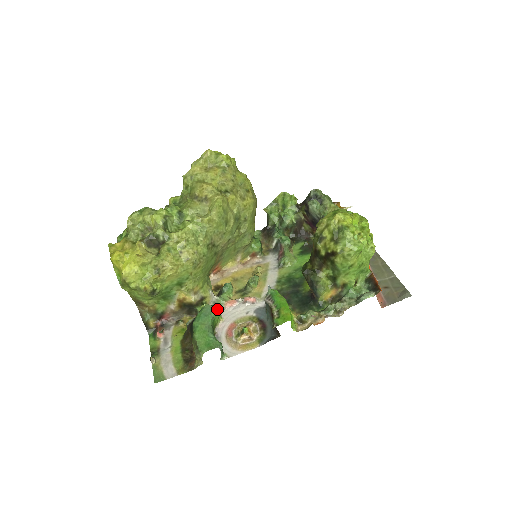
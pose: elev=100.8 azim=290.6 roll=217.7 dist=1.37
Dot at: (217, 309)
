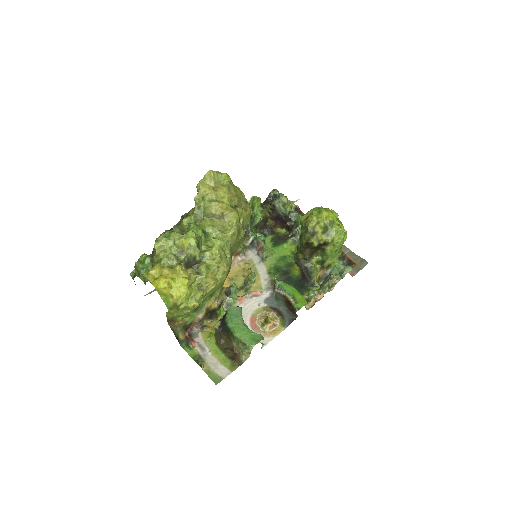
Dot at: (241, 308)
